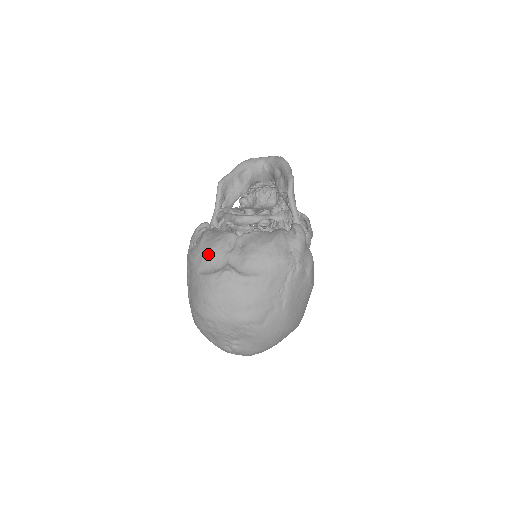
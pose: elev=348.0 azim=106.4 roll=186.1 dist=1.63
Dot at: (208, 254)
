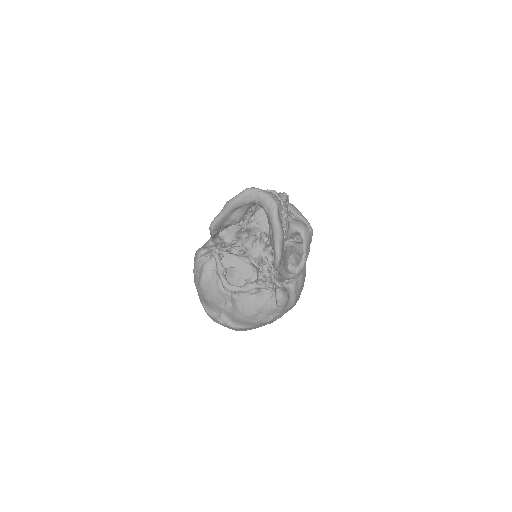
Dot at: (206, 301)
